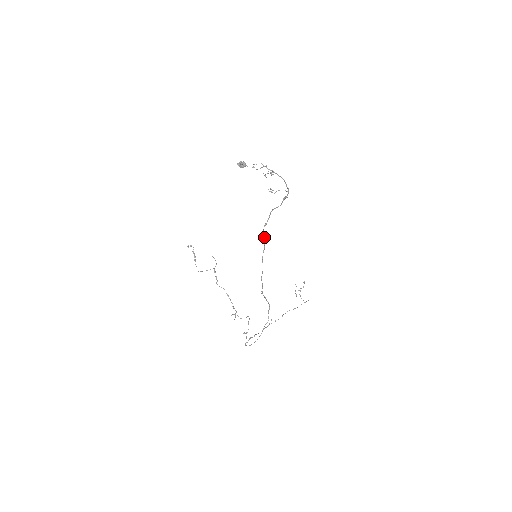
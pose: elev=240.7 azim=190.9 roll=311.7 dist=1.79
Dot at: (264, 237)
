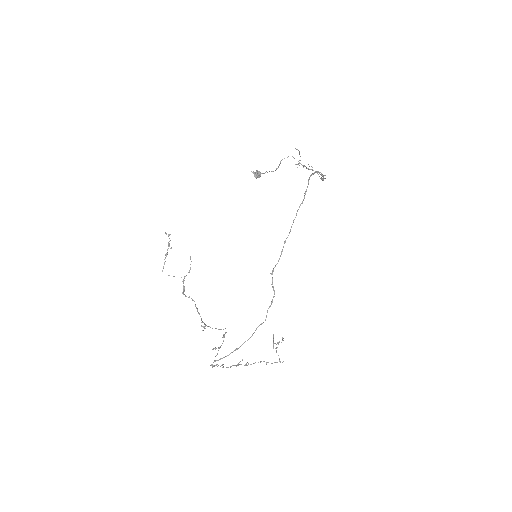
Dot at: (307, 186)
